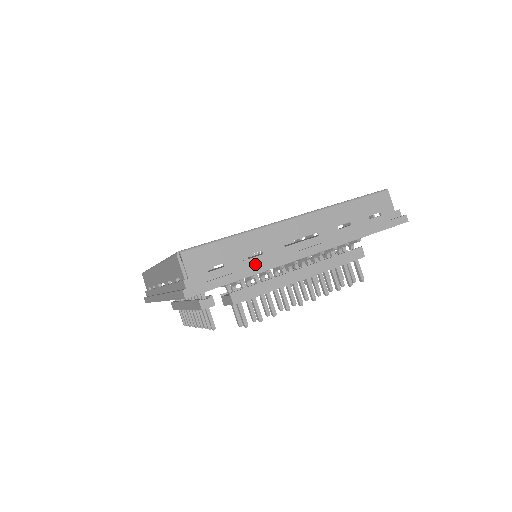
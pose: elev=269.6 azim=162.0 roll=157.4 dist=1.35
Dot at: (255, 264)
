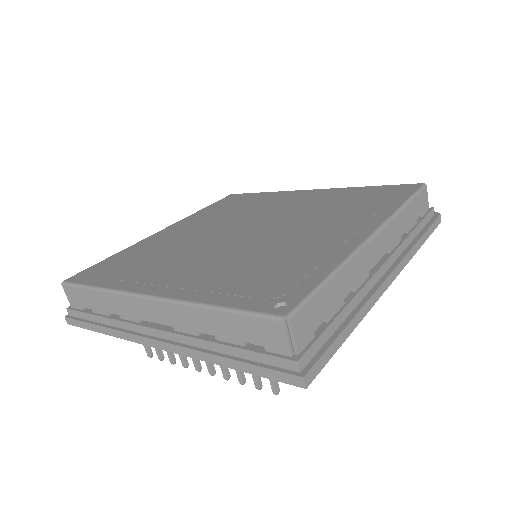
Dot at: (113, 325)
